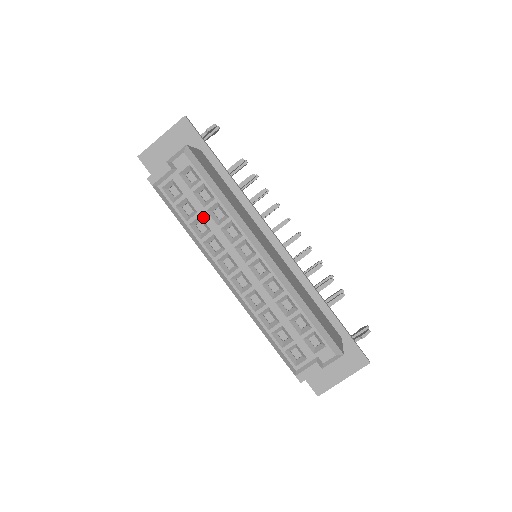
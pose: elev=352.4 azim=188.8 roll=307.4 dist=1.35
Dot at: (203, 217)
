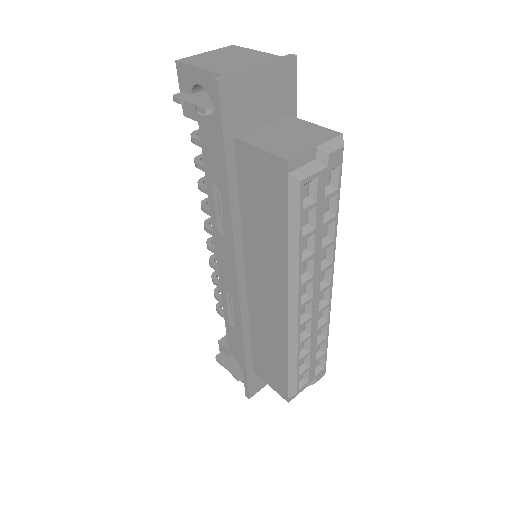
Dot at: (317, 235)
